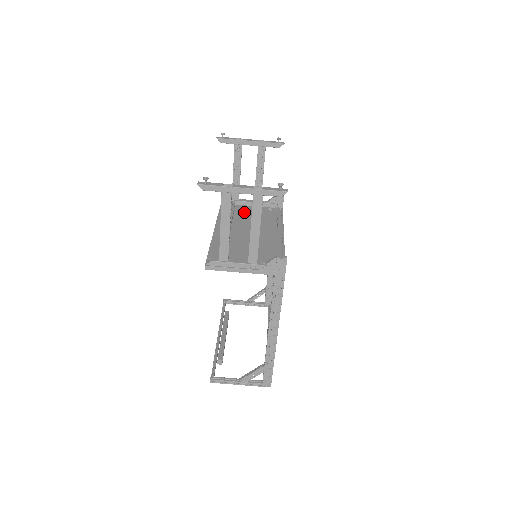
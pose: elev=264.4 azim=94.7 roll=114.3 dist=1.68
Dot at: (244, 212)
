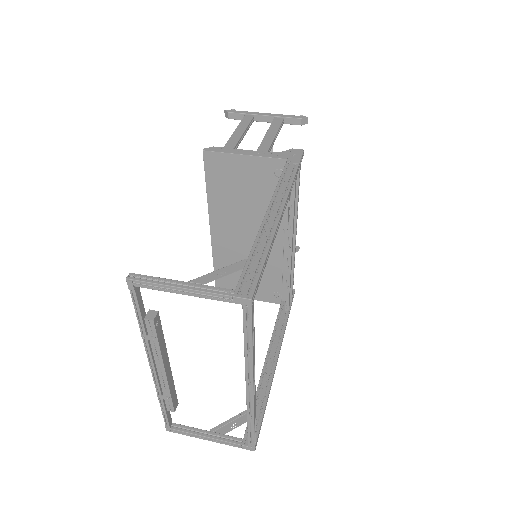
Dot at: occluded
